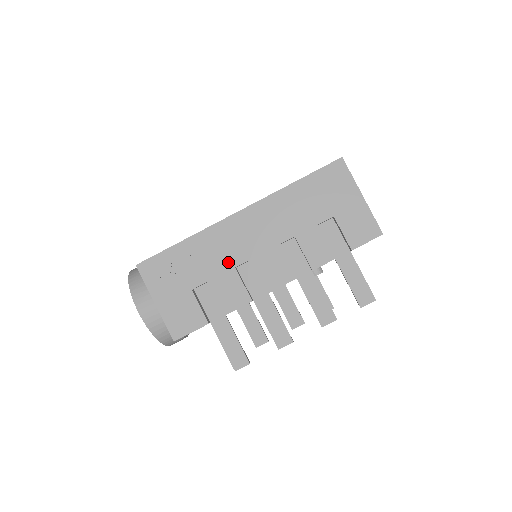
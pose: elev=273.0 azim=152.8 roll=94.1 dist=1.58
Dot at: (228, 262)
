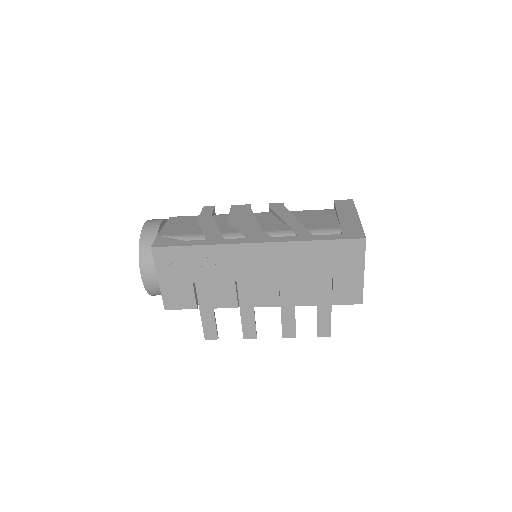
Dot at: (231, 275)
